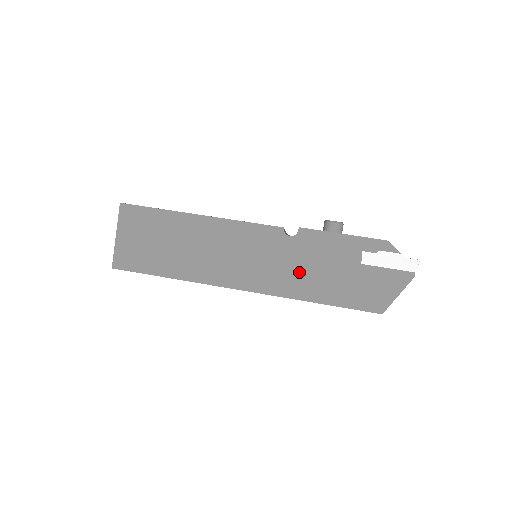
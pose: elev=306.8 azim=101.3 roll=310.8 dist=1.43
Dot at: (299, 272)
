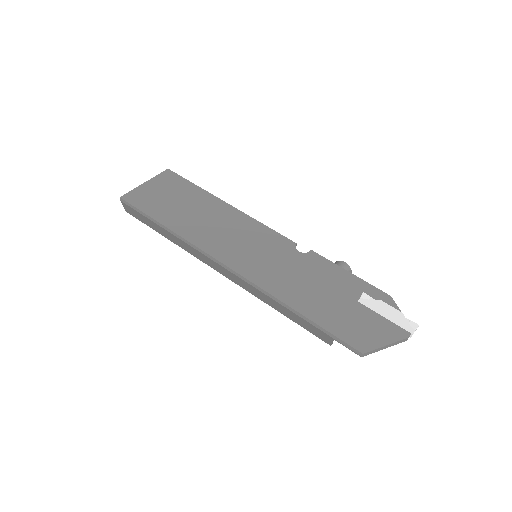
Dot at: (292, 279)
